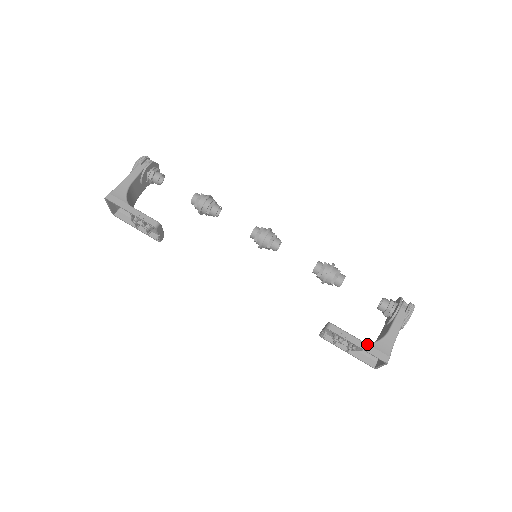
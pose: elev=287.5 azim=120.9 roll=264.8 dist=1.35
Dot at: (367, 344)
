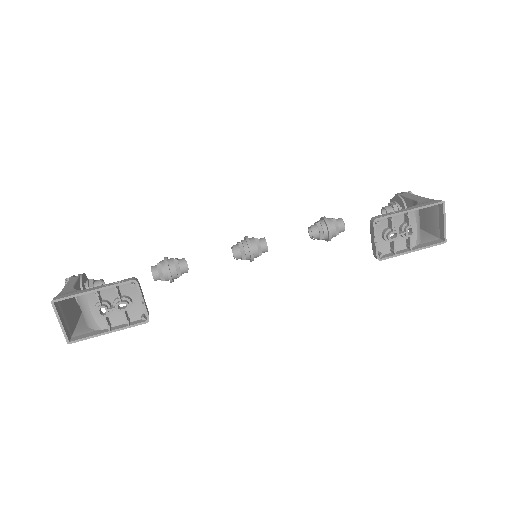
Dot at: (414, 206)
